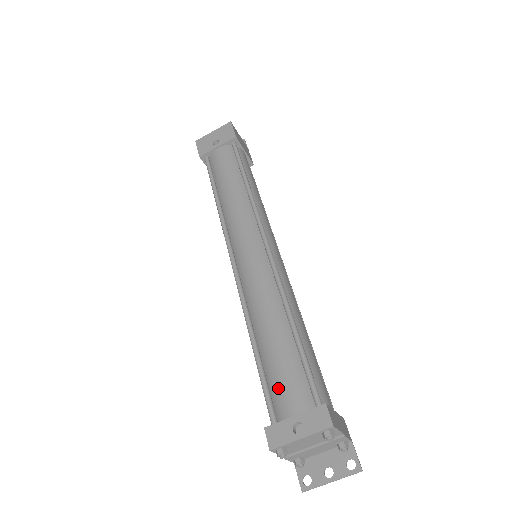
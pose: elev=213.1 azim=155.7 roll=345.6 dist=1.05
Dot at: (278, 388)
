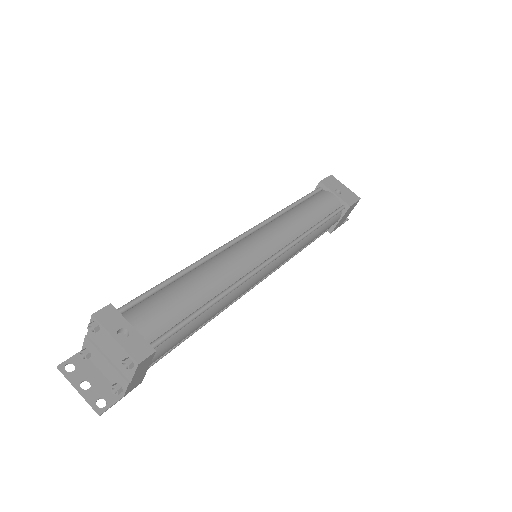
Dot at: (151, 305)
